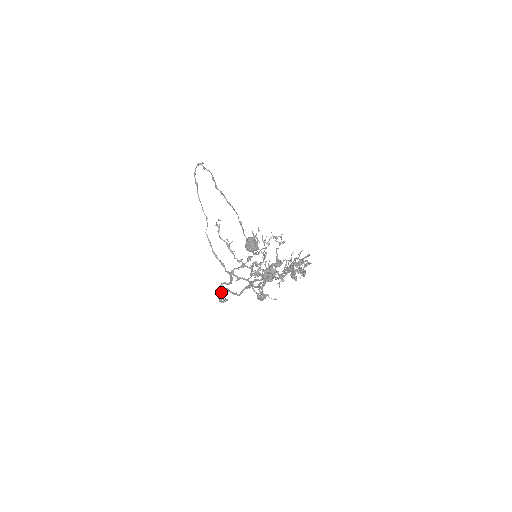
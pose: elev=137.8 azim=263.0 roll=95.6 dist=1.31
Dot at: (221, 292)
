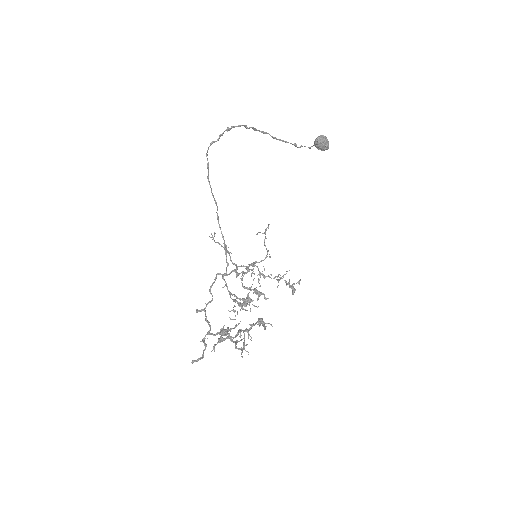
Dot at: occluded
